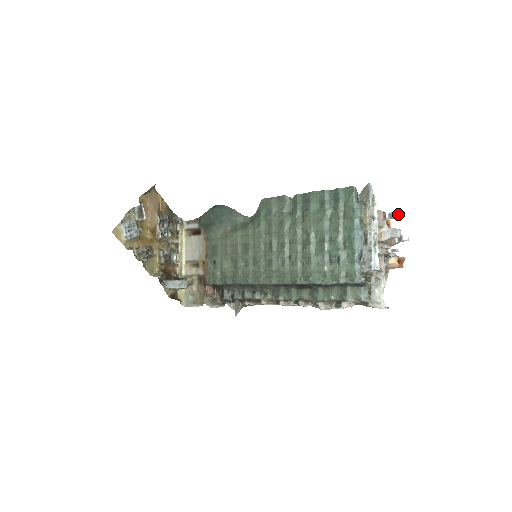
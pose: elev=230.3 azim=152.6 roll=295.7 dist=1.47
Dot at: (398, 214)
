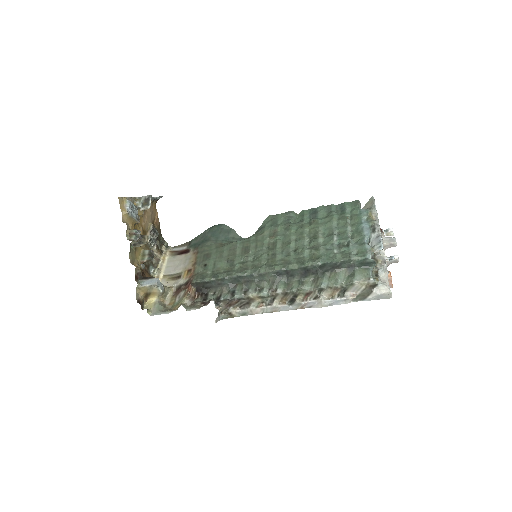
Dot at: occluded
